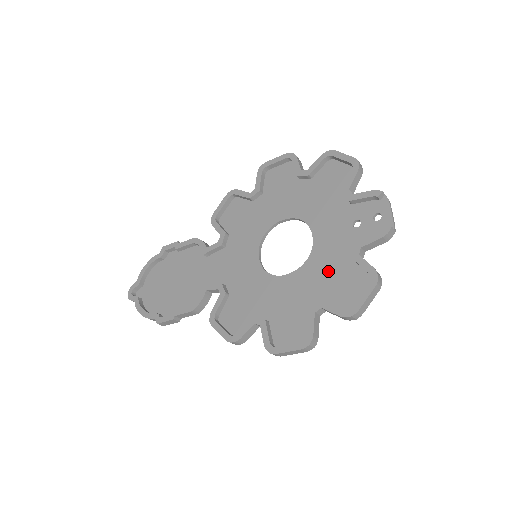
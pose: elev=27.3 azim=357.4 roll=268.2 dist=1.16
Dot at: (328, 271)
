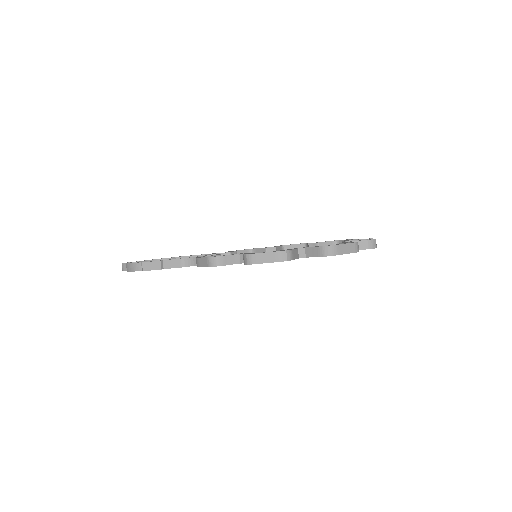
Dot at: occluded
